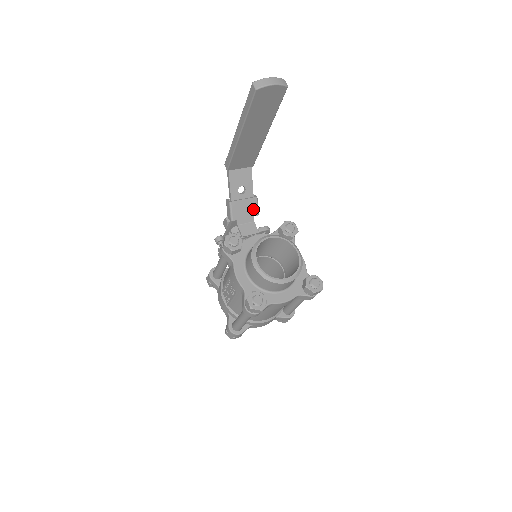
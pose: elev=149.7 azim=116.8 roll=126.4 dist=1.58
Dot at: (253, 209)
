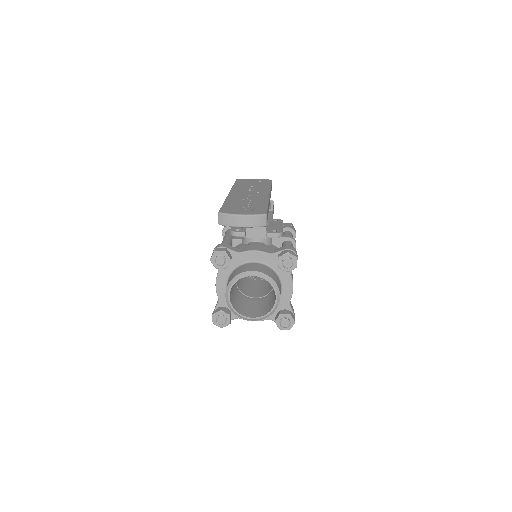
Dot at: occluded
